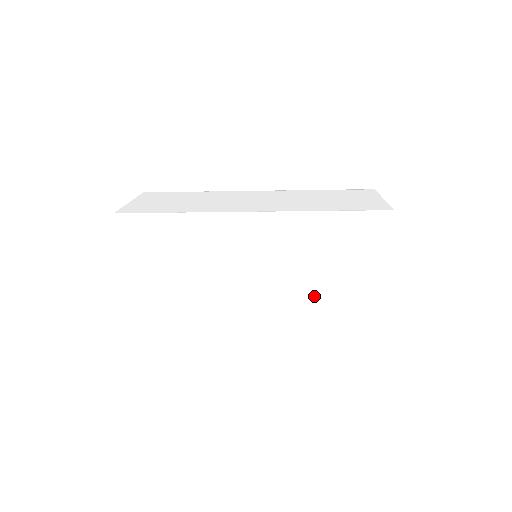
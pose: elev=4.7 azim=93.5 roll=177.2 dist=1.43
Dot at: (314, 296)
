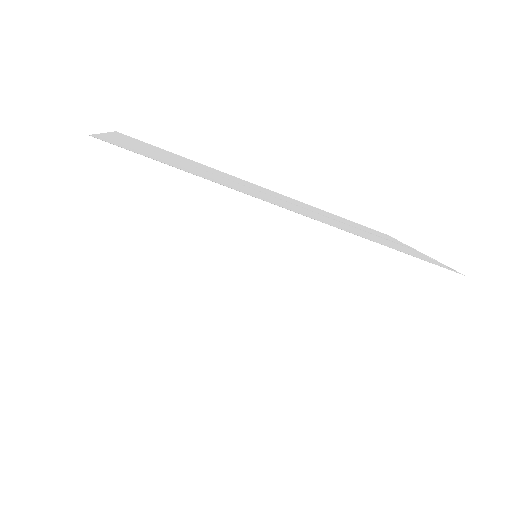
Dot at: occluded
